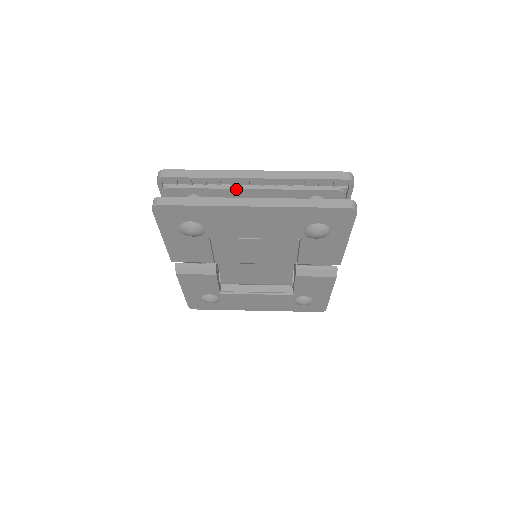
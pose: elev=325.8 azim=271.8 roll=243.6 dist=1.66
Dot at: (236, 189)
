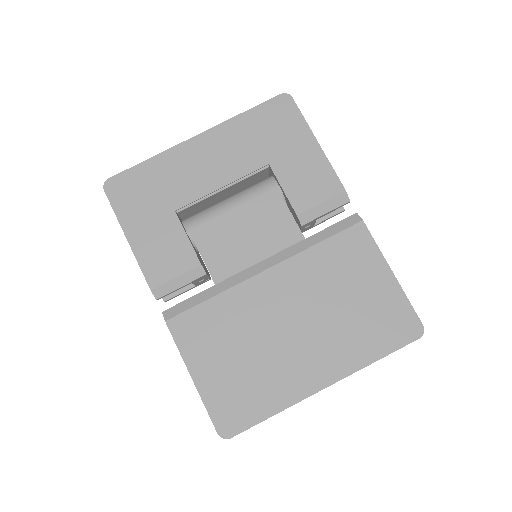
Dot at: occluded
